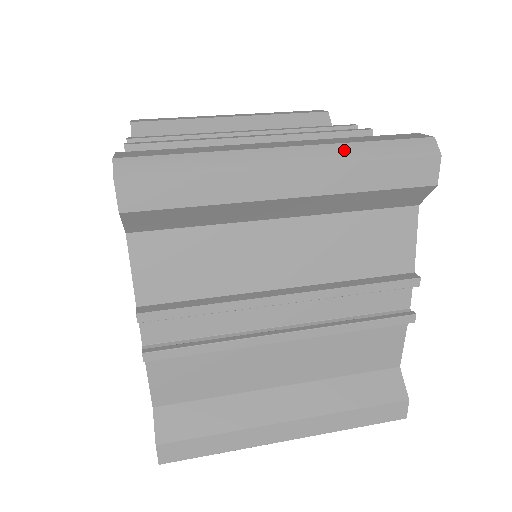
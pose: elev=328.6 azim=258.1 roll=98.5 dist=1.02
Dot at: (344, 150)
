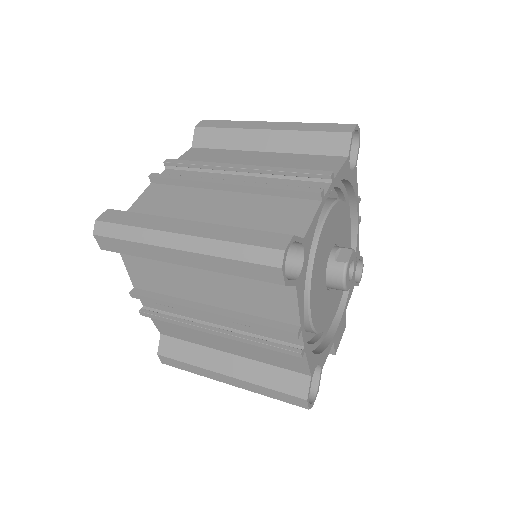
Dot at: occluded
